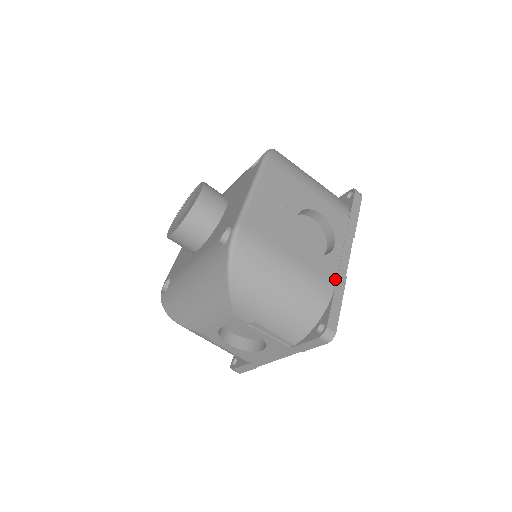
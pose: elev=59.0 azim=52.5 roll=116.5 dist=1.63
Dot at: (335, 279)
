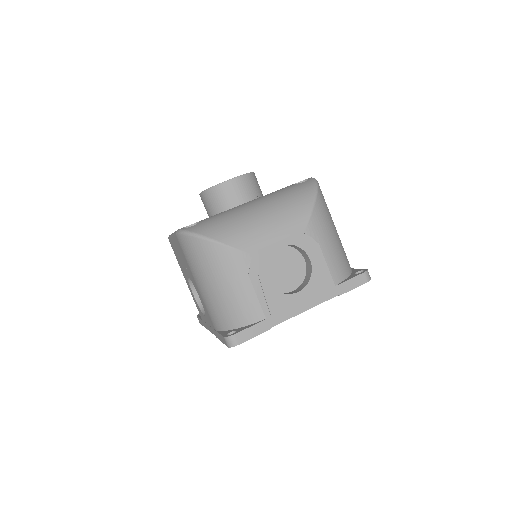
Dot at: occluded
